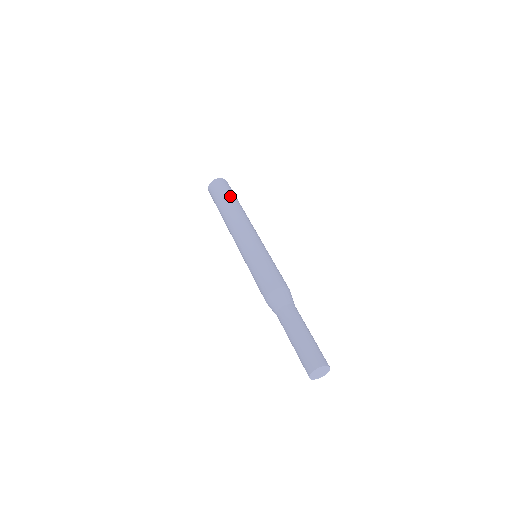
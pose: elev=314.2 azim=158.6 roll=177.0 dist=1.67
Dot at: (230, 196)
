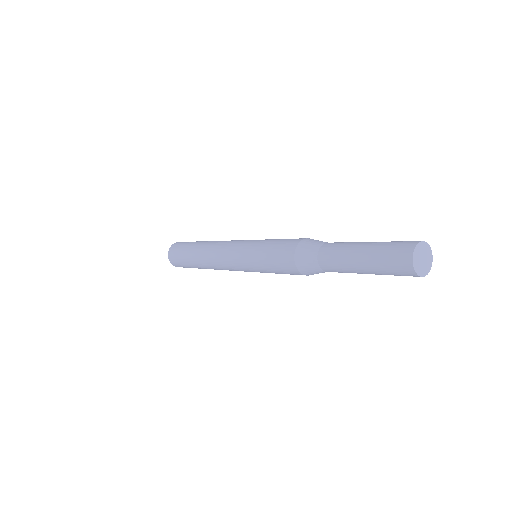
Dot at: (192, 243)
